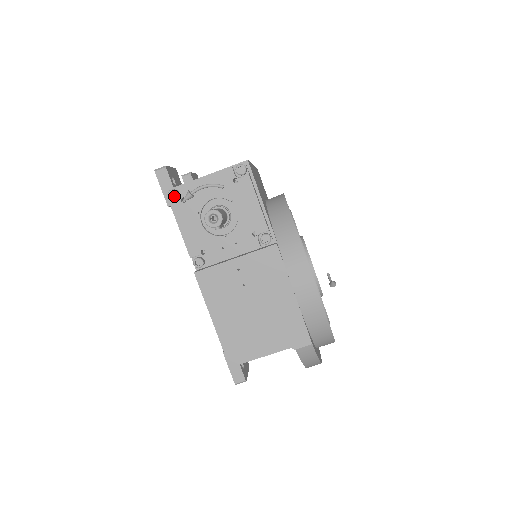
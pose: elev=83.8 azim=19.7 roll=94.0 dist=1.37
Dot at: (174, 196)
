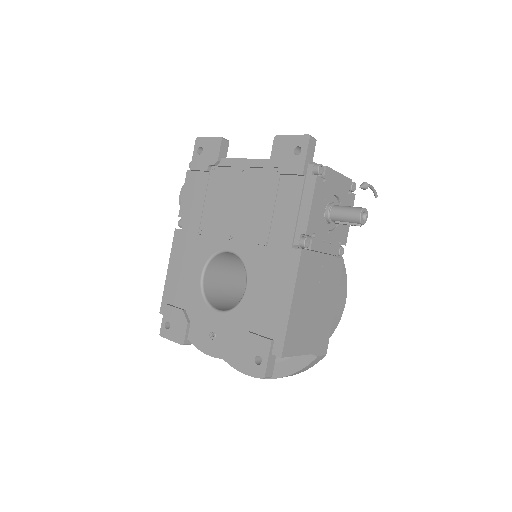
Dot at: (318, 171)
